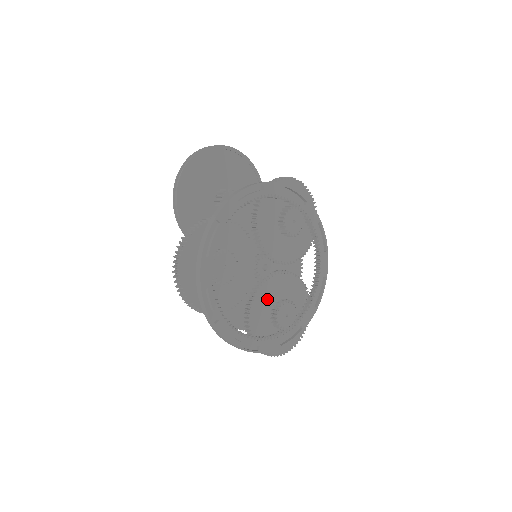
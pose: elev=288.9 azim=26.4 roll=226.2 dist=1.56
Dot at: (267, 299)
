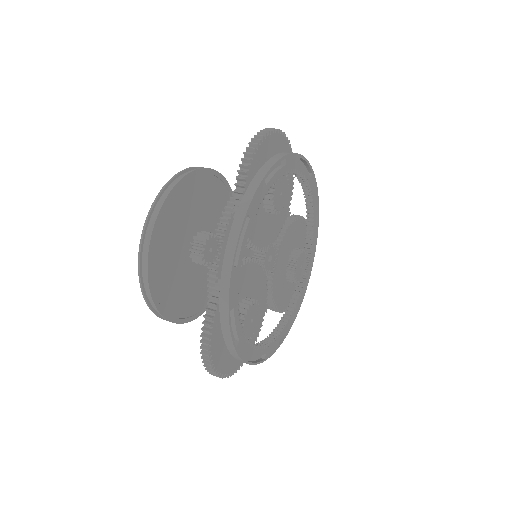
Dot at: (280, 274)
